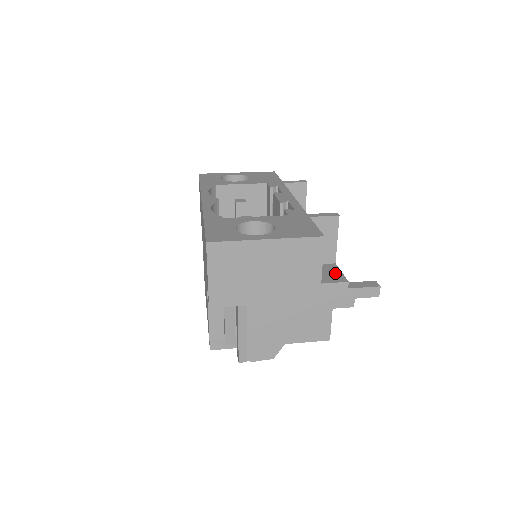
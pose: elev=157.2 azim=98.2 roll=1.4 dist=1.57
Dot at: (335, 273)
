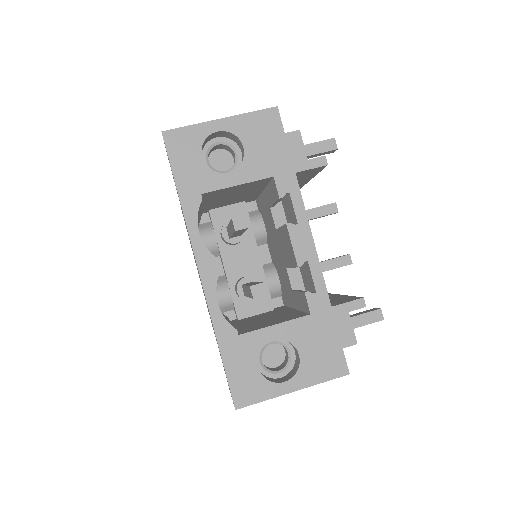
Dot at: (346, 328)
